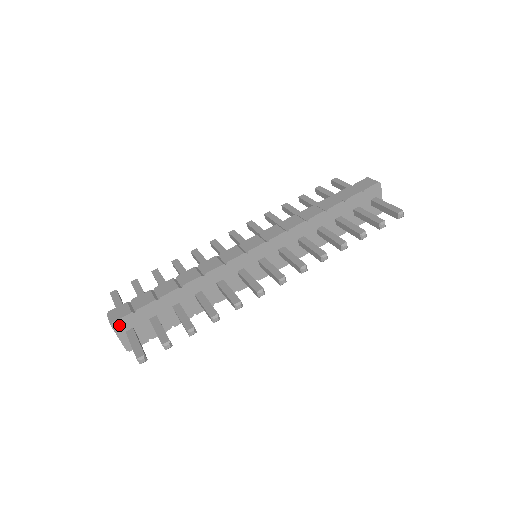
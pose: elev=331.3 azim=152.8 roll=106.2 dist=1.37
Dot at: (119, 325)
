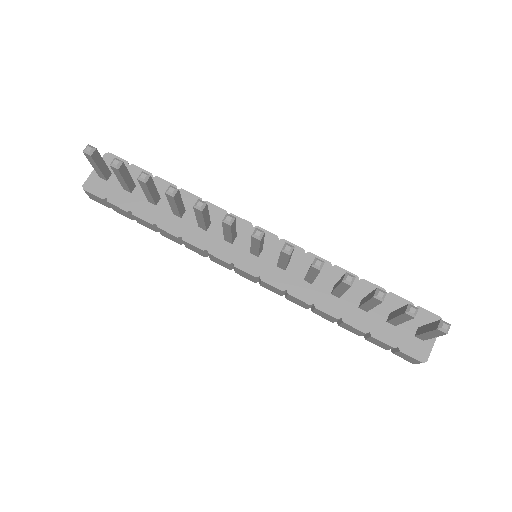
Dot at: (109, 160)
